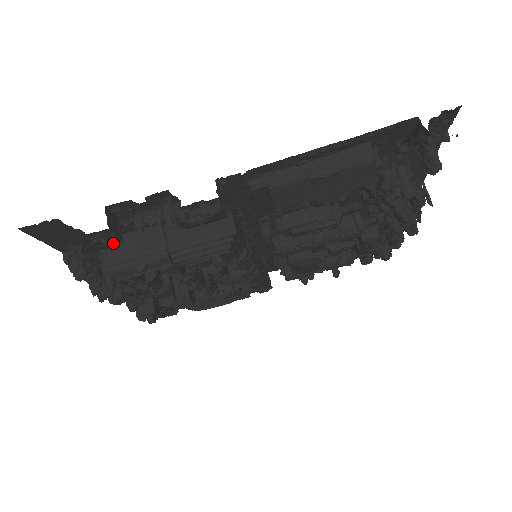
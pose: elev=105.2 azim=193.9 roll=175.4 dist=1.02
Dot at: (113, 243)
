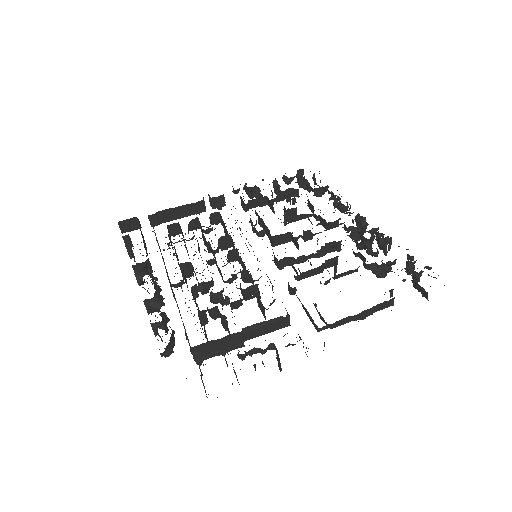
Dot at: occluded
